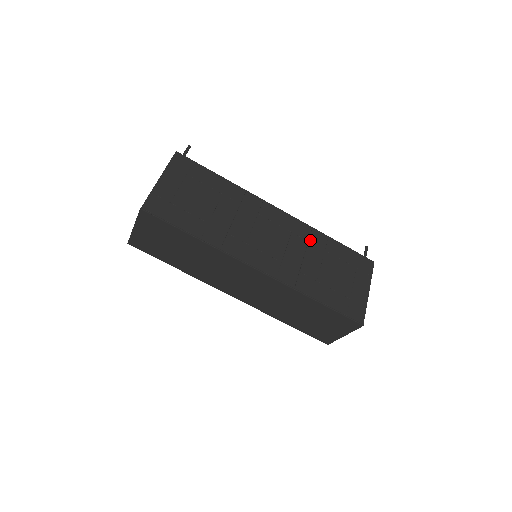
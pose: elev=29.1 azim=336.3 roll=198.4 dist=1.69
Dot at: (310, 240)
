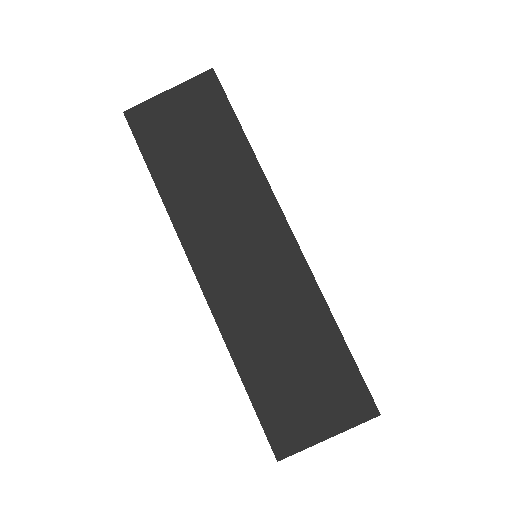
Dot at: occluded
